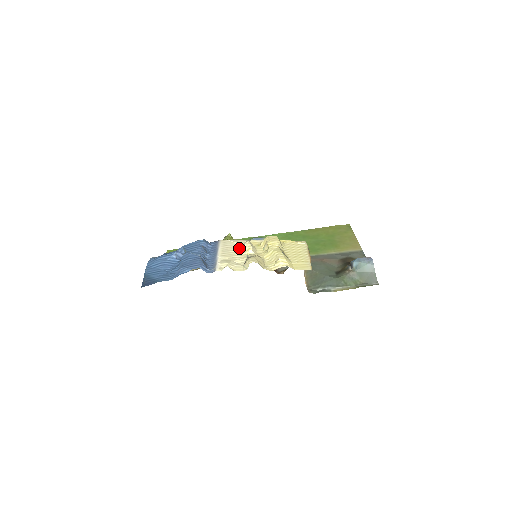
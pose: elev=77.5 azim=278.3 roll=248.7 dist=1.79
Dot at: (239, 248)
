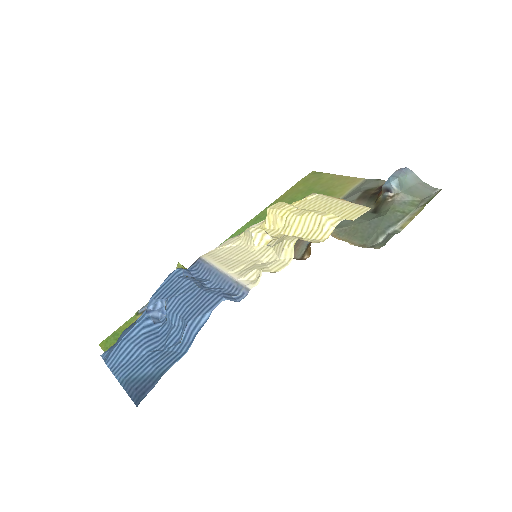
Dot at: (241, 247)
